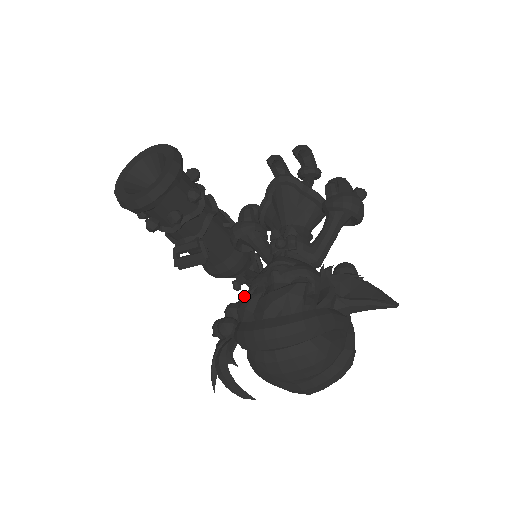
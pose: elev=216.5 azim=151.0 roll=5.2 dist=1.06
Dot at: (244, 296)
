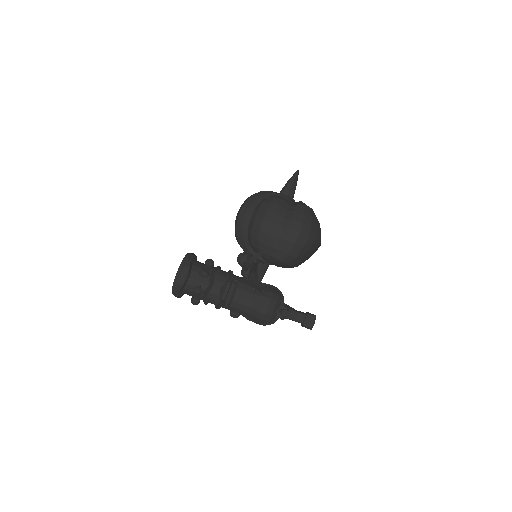
Dot at: occluded
